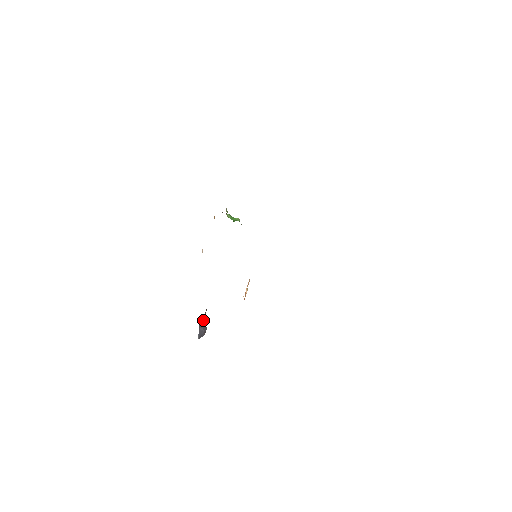
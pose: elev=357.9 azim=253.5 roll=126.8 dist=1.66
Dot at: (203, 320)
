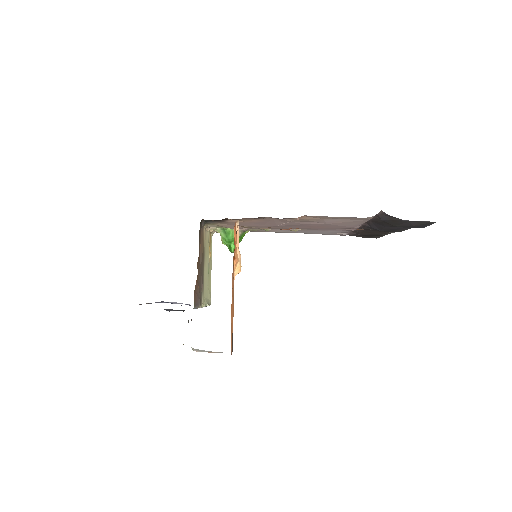
Dot at: occluded
